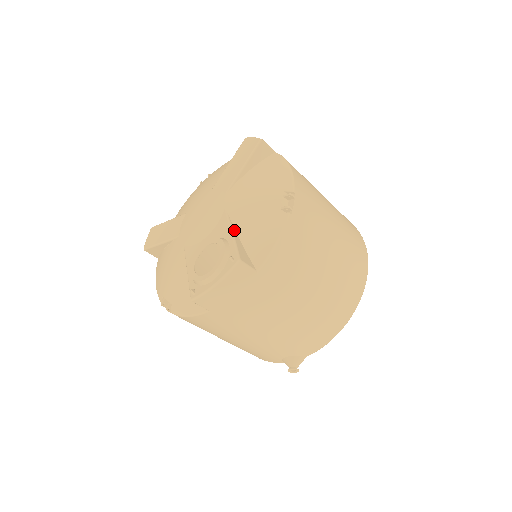
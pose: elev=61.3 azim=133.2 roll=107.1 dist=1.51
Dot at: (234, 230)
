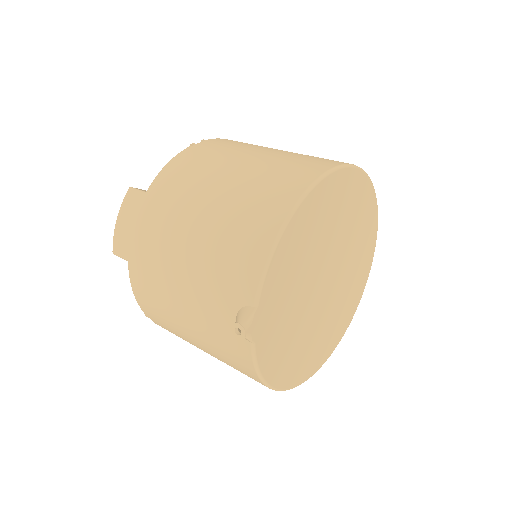
Dot at: occluded
